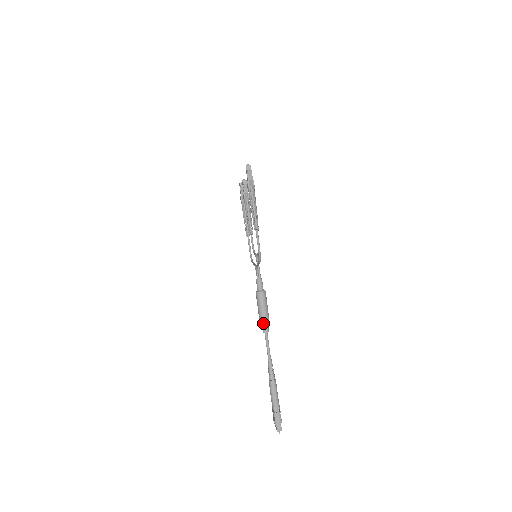
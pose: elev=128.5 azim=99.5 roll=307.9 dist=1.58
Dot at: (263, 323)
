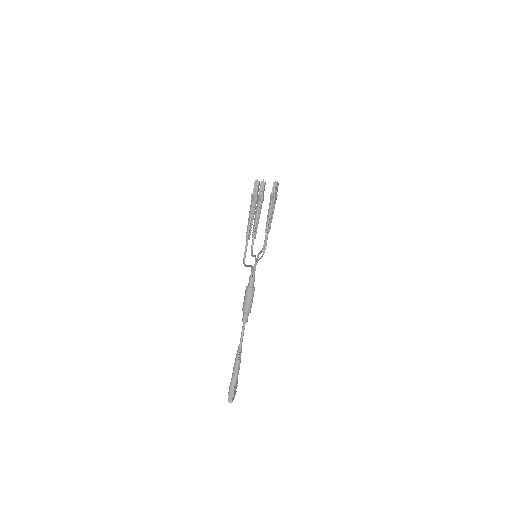
Dot at: (244, 314)
